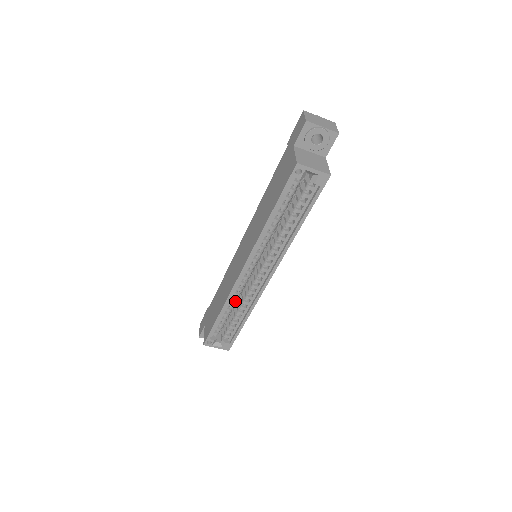
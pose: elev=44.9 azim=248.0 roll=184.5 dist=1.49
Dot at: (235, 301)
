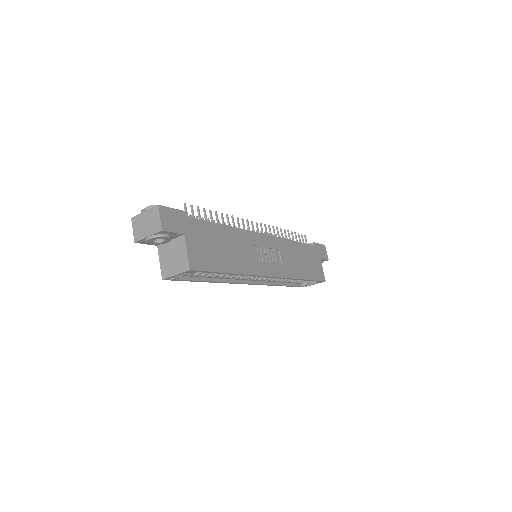
Dot at: occluded
